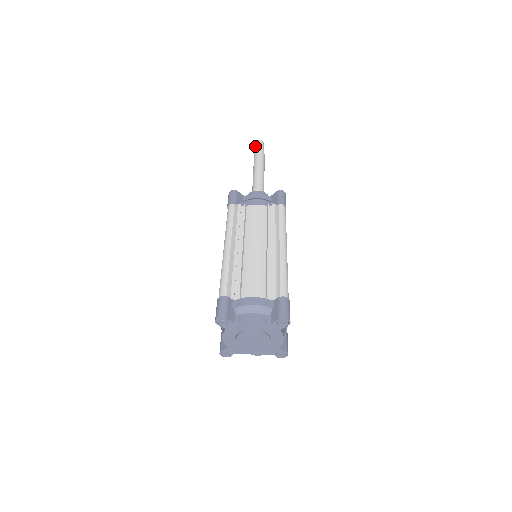
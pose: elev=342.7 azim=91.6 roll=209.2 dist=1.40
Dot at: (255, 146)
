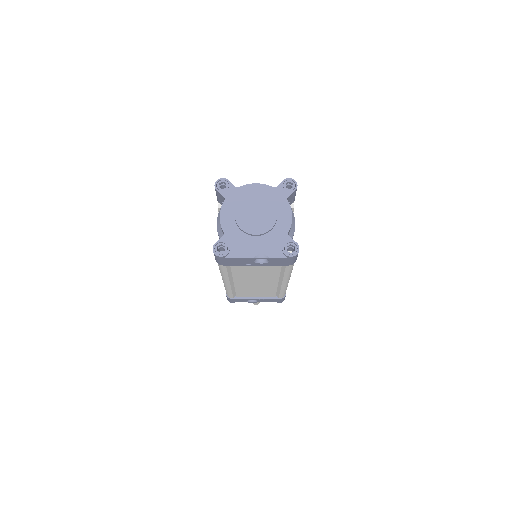
Dot at: occluded
